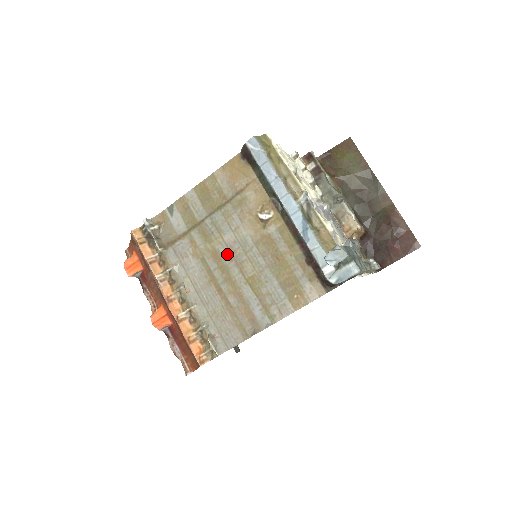
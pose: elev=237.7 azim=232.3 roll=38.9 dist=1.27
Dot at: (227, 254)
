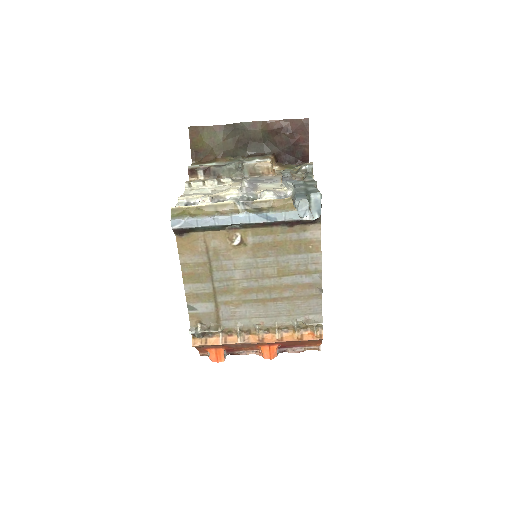
Dot at: (250, 282)
